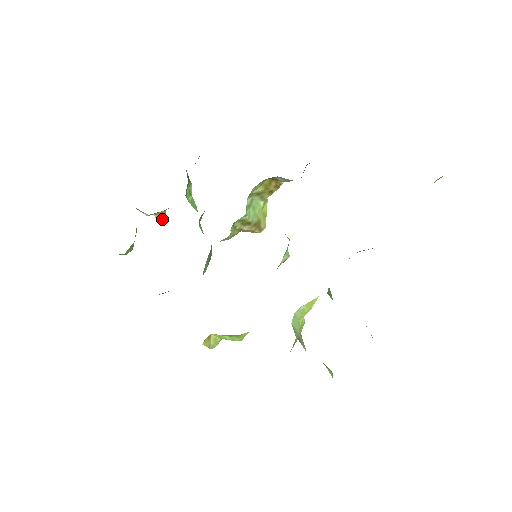
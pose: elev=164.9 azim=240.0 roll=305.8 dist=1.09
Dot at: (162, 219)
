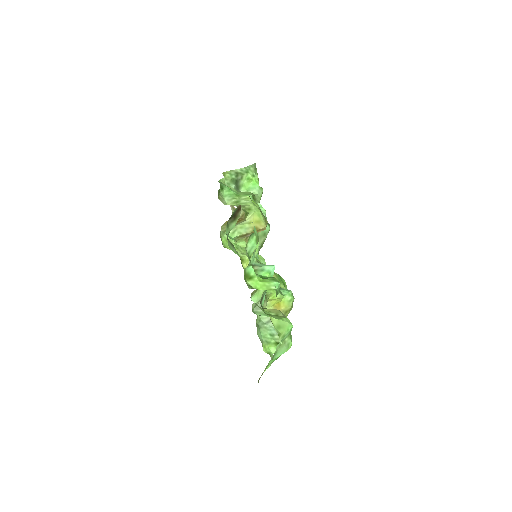
Dot at: occluded
